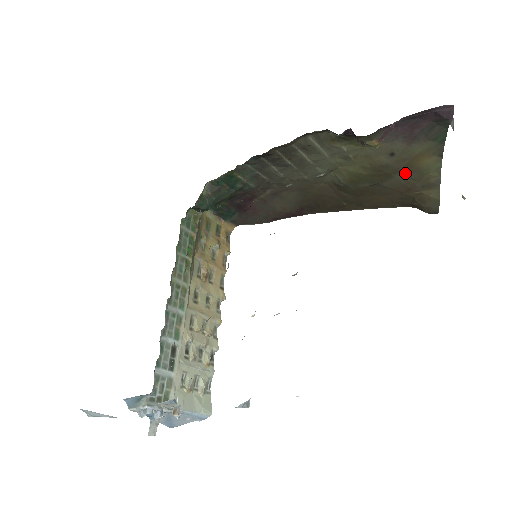
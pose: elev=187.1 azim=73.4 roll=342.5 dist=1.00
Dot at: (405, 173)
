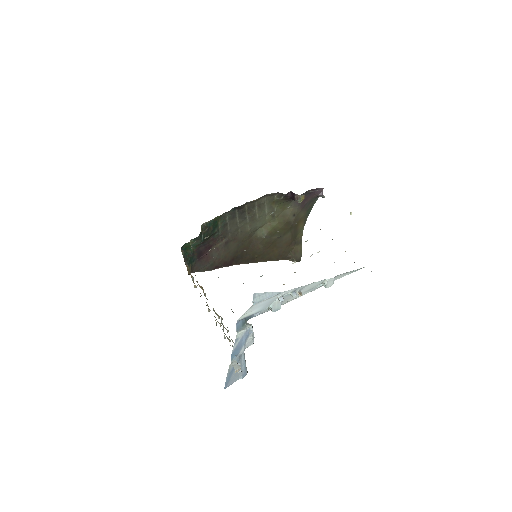
Dot at: (294, 230)
